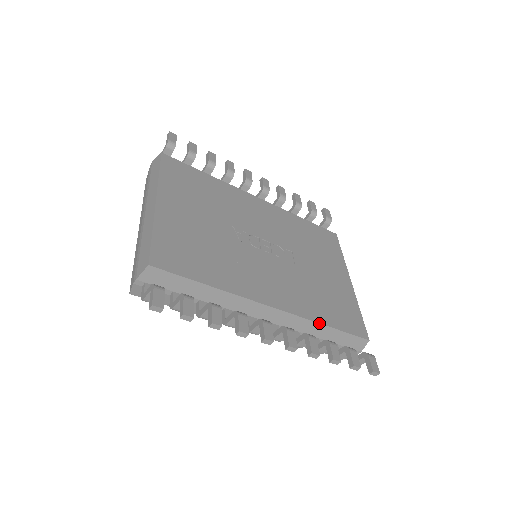
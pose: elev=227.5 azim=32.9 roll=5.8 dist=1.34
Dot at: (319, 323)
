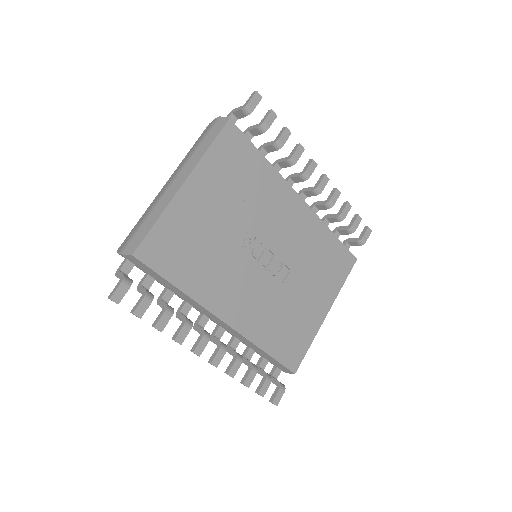
Dot at: (259, 347)
